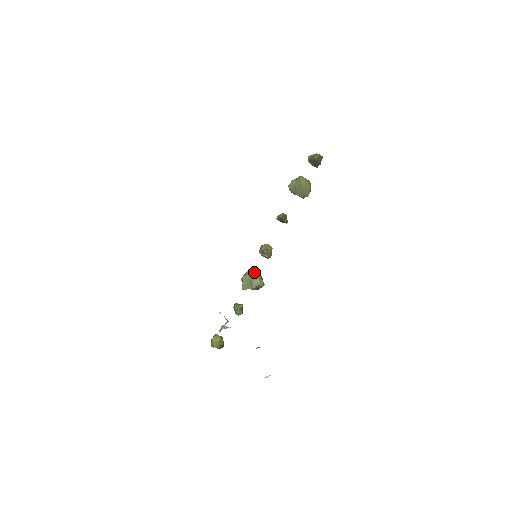
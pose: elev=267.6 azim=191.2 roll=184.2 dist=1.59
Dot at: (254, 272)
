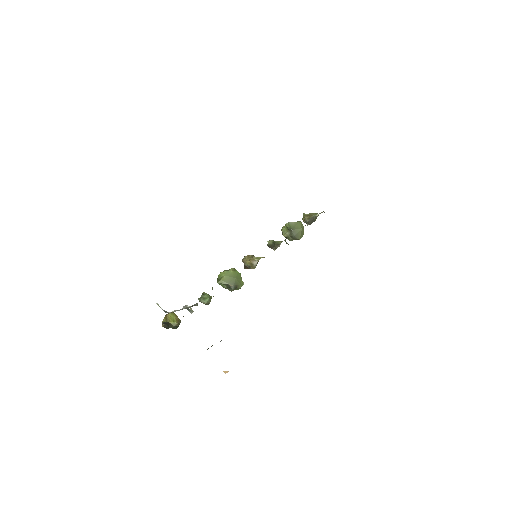
Dot at: occluded
